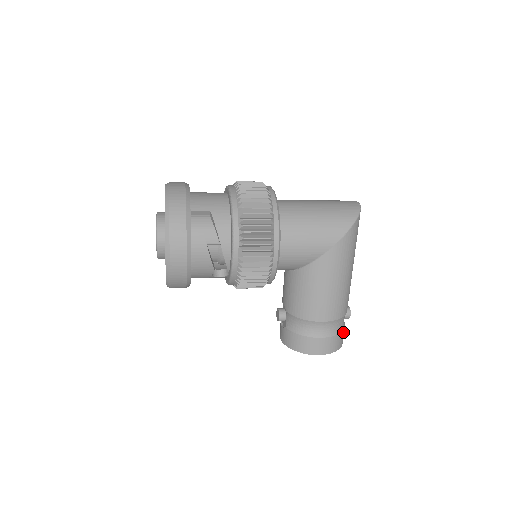
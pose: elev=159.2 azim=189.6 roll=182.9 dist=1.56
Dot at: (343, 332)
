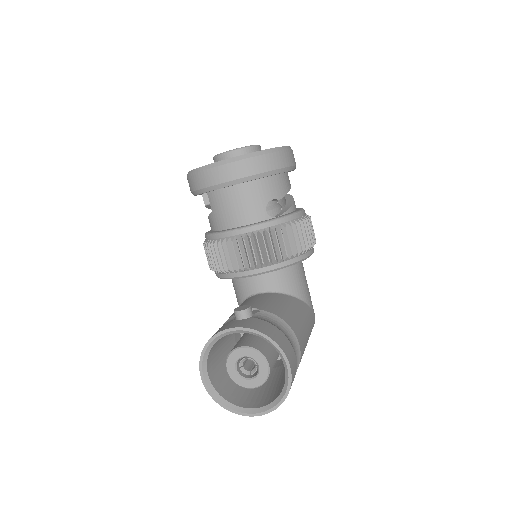
Dot at: occluded
